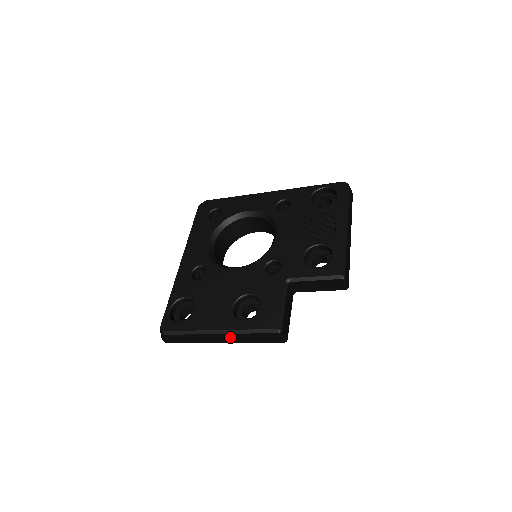
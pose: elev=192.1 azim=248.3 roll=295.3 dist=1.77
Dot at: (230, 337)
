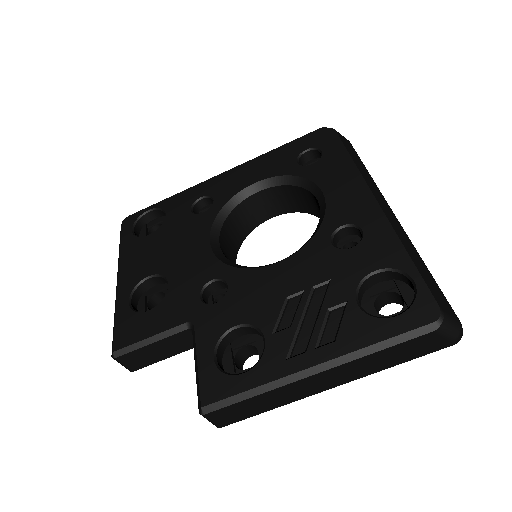
Dot at: occluded
